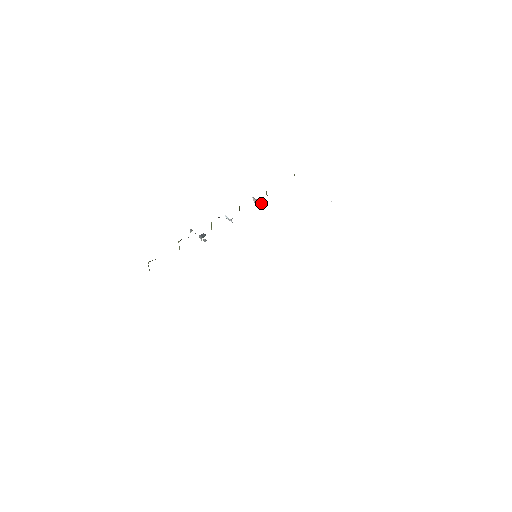
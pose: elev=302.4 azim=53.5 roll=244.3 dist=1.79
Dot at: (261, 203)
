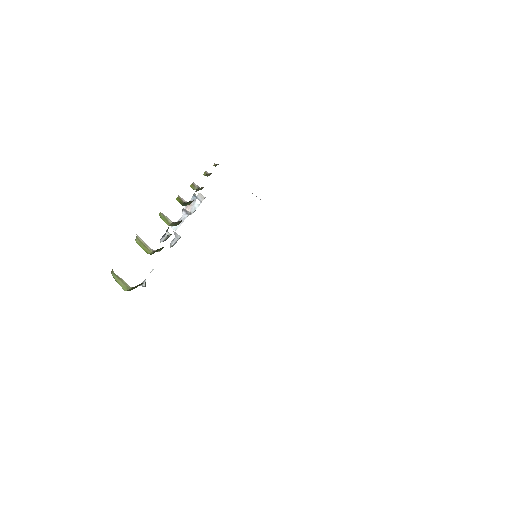
Dot at: (199, 194)
